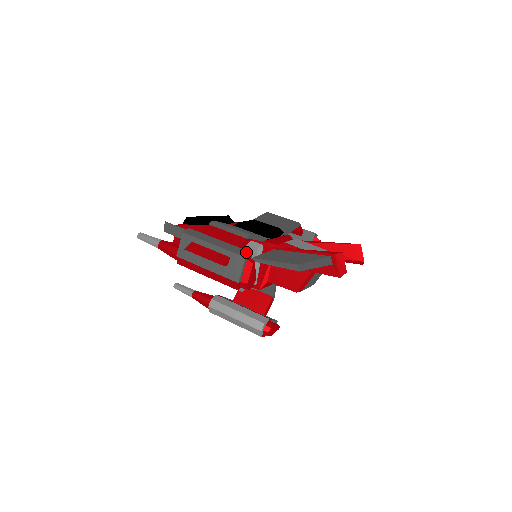
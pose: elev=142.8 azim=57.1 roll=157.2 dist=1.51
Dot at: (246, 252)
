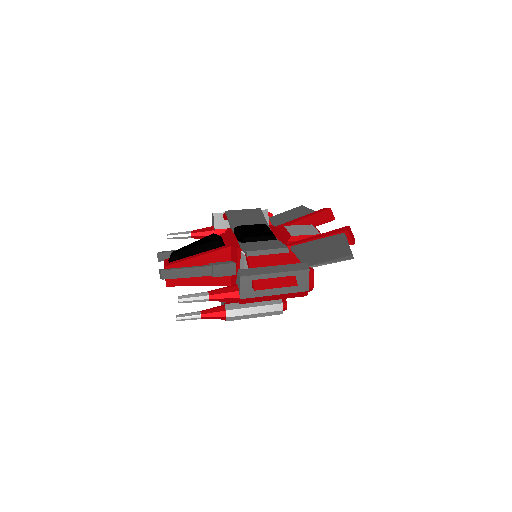
Dot at: (304, 265)
